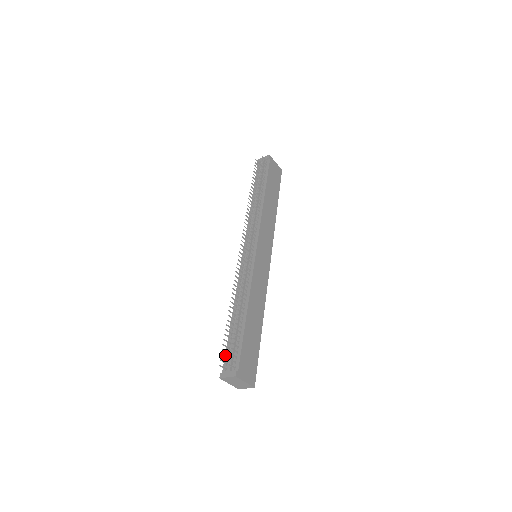
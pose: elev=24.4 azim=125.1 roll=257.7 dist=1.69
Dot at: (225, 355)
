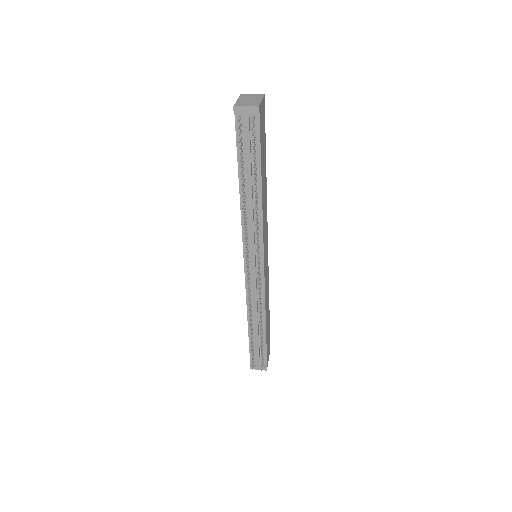
Dot at: (250, 353)
